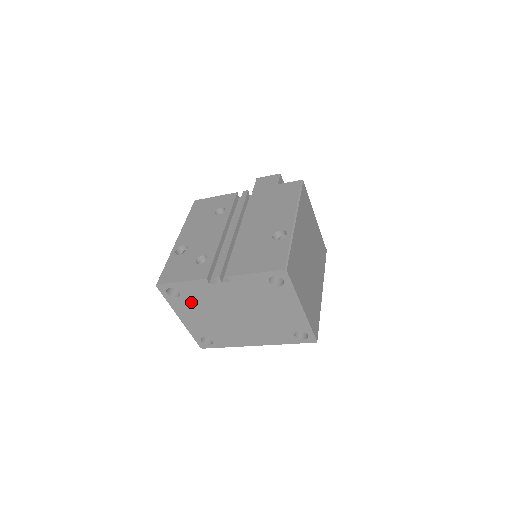
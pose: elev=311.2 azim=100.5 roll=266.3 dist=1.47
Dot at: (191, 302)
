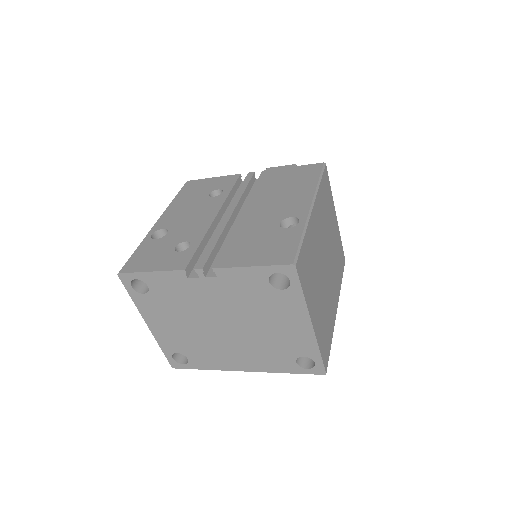
Dot at: (162, 302)
